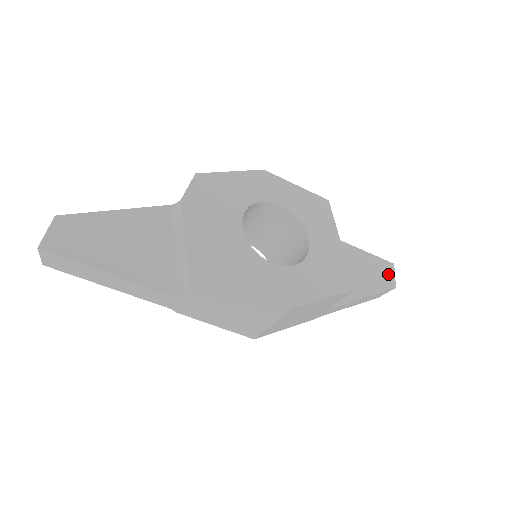
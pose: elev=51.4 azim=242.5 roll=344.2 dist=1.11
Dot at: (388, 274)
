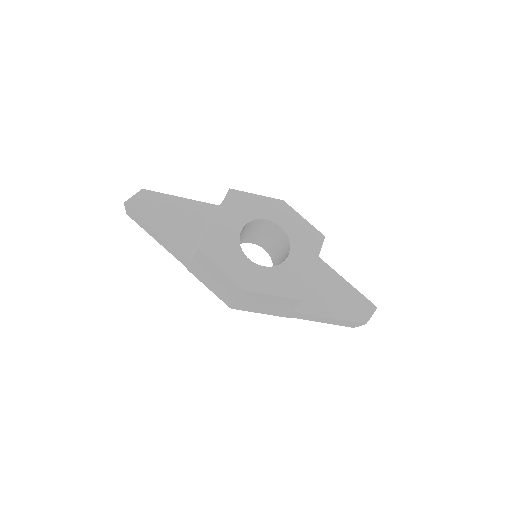
Dot at: (365, 312)
